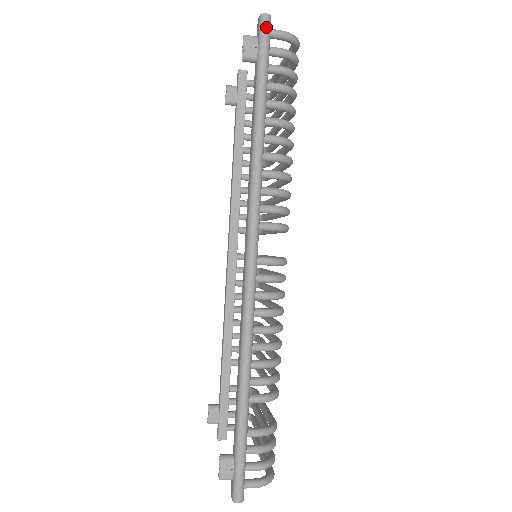
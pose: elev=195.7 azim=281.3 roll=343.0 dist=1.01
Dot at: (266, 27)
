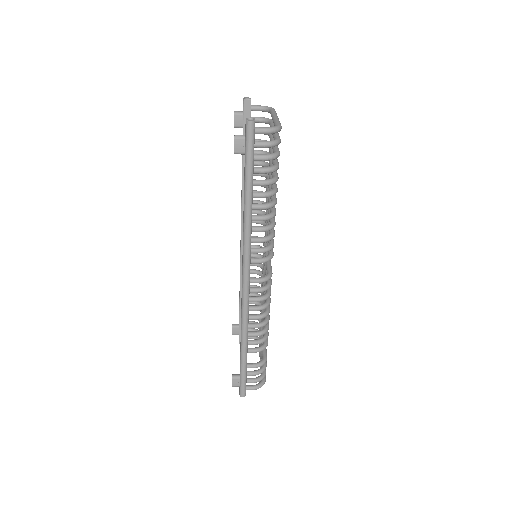
Dot at: (251, 132)
